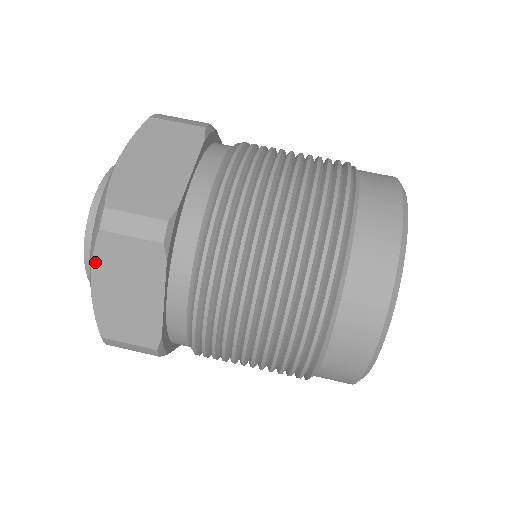
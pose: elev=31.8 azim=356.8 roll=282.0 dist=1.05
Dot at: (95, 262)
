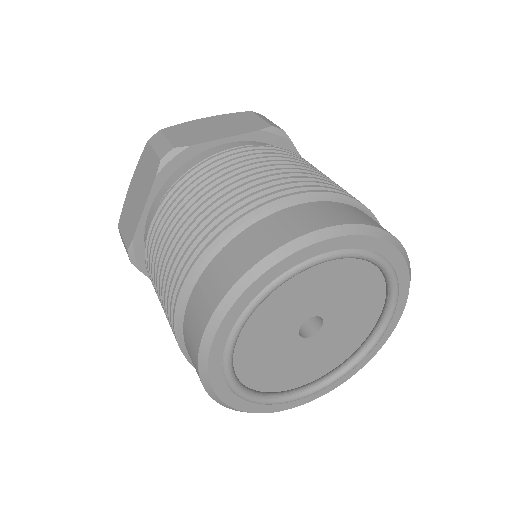
Dot at: occluded
